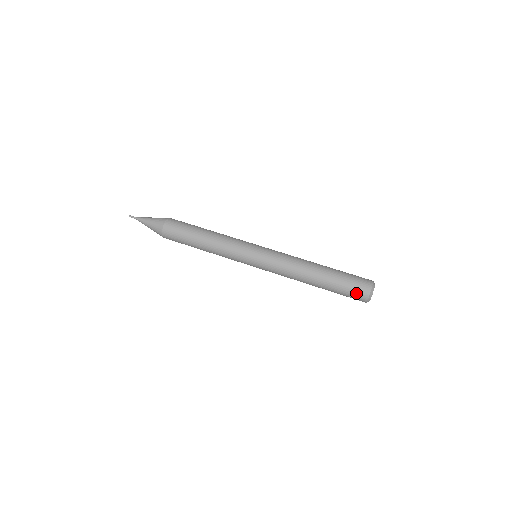
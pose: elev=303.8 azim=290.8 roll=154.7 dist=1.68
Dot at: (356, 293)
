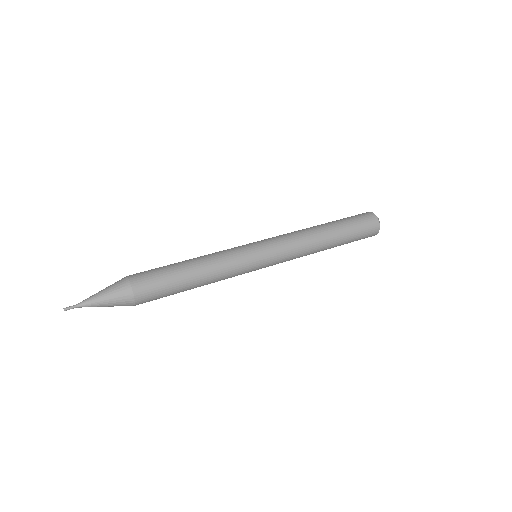
Dot at: (367, 221)
